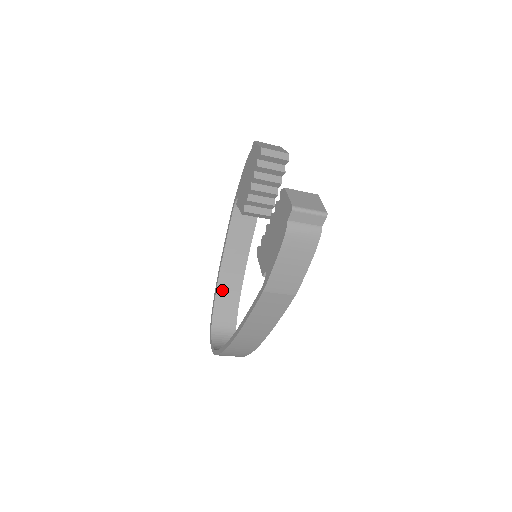
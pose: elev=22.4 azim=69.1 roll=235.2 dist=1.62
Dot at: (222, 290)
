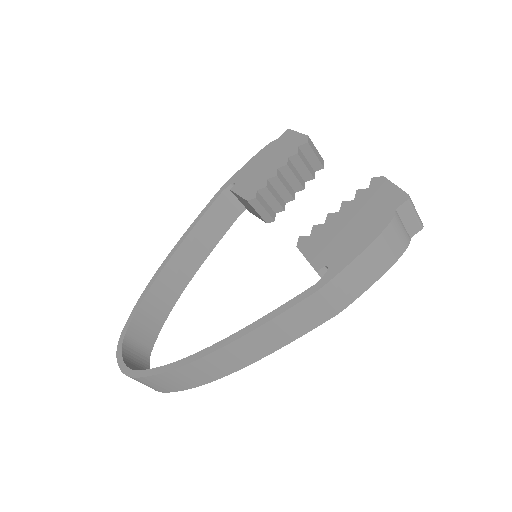
Dot at: (156, 291)
